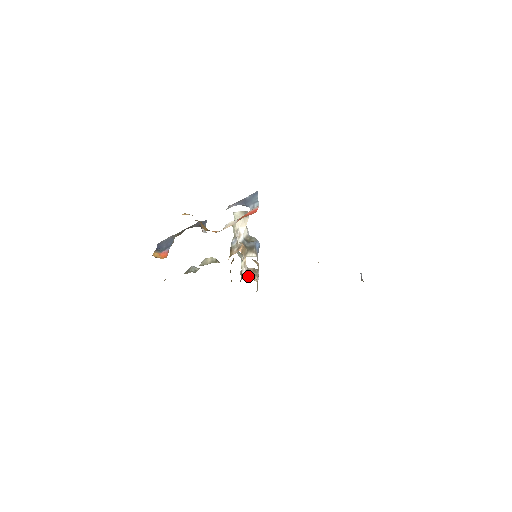
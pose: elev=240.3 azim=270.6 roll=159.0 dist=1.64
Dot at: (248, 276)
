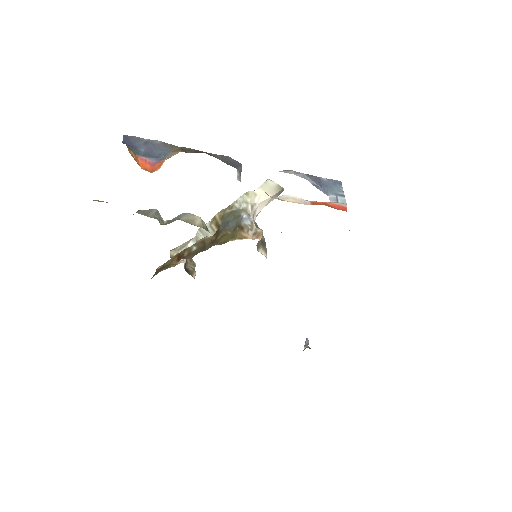
Dot at: (186, 265)
